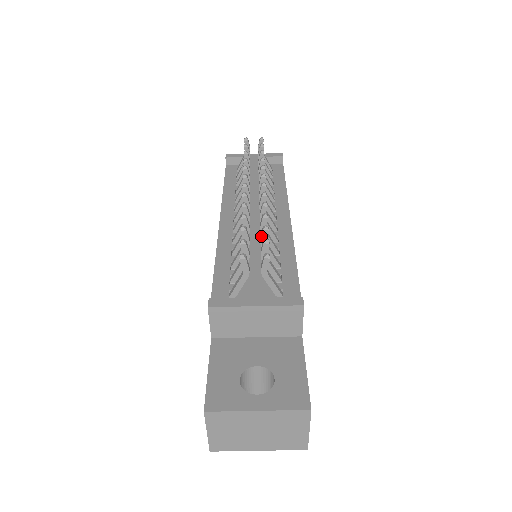
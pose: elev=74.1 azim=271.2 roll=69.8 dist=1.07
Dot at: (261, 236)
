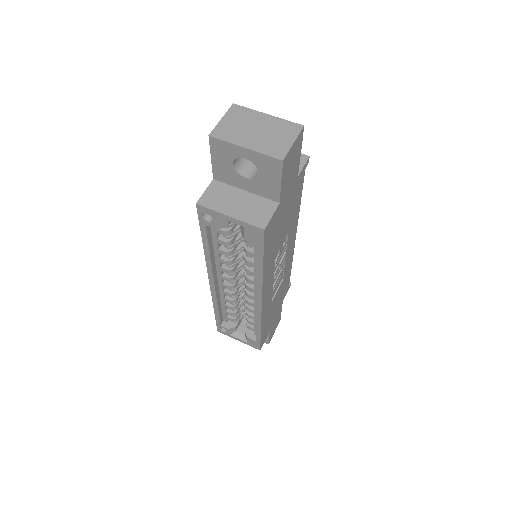
Dot at: occluded
